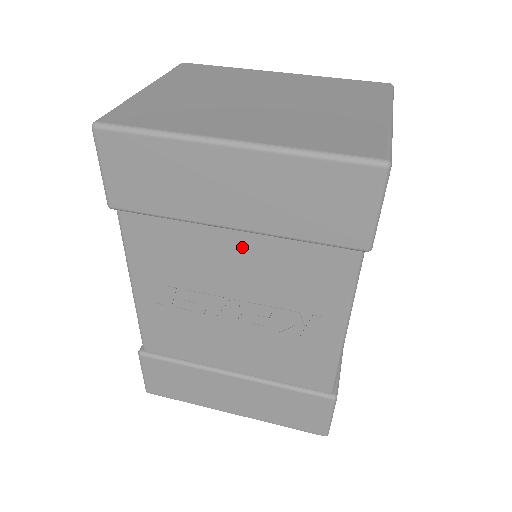
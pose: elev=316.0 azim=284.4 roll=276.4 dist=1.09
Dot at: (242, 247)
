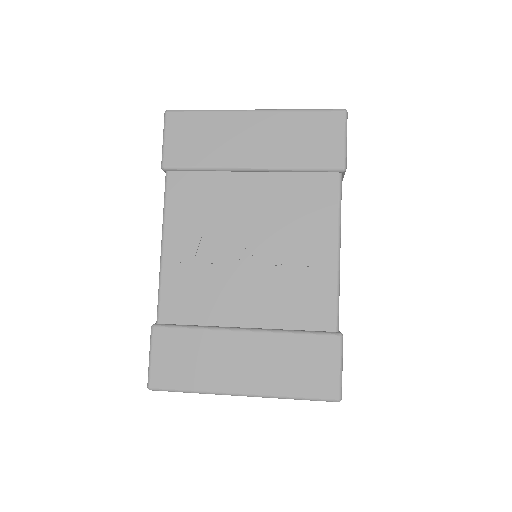
Dot at: (257, 186)
